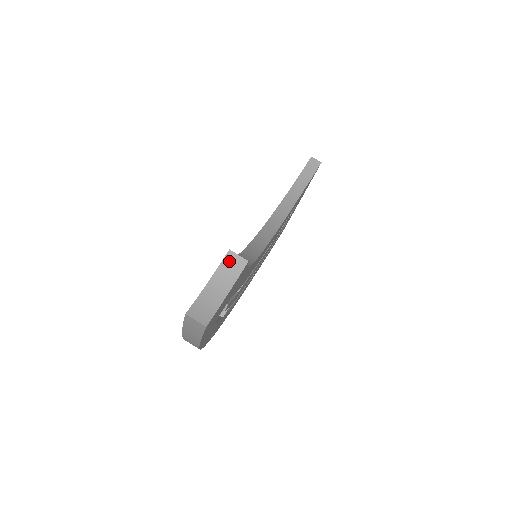
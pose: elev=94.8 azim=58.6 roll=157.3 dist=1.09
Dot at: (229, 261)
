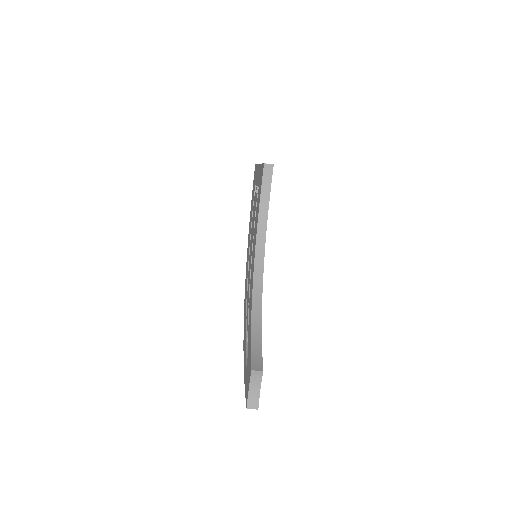
Dot at: (254, 375)
